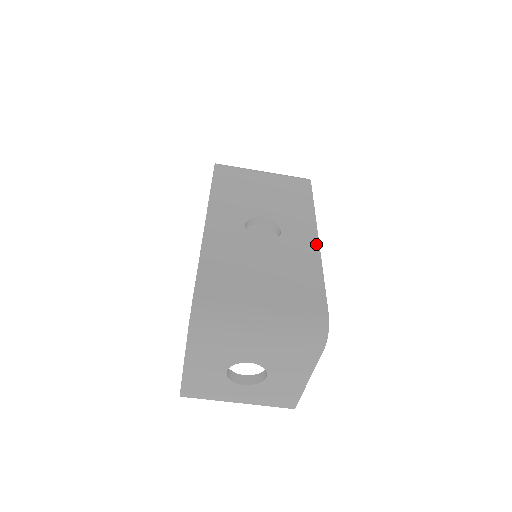
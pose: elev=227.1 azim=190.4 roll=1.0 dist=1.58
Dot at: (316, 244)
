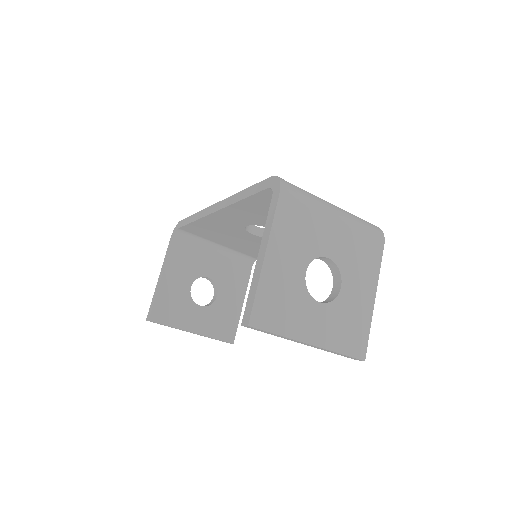
Dot at: occluded
